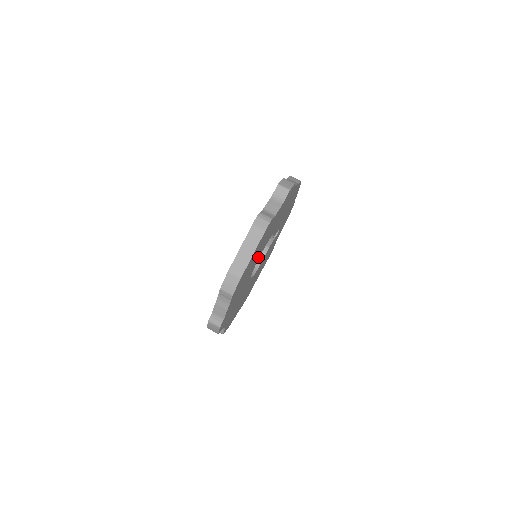
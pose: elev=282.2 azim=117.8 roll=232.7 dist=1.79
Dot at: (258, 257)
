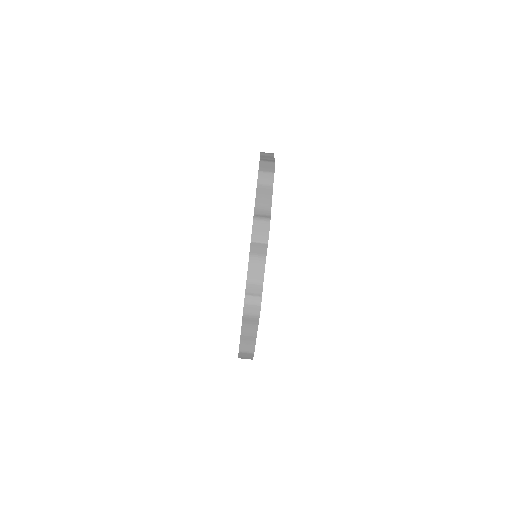
Dot at: occluded
